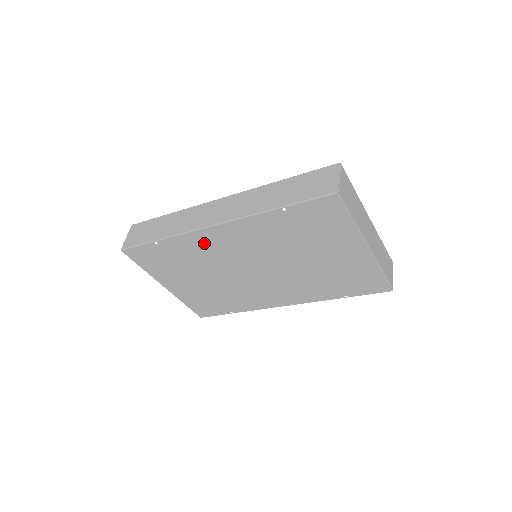
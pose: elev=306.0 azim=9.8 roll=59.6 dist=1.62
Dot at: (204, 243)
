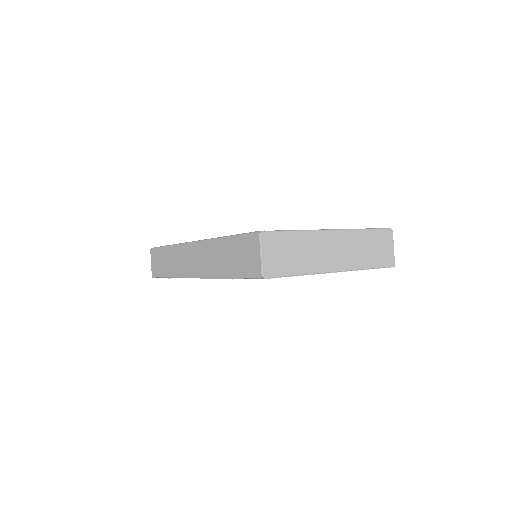
Dot at: occluded
